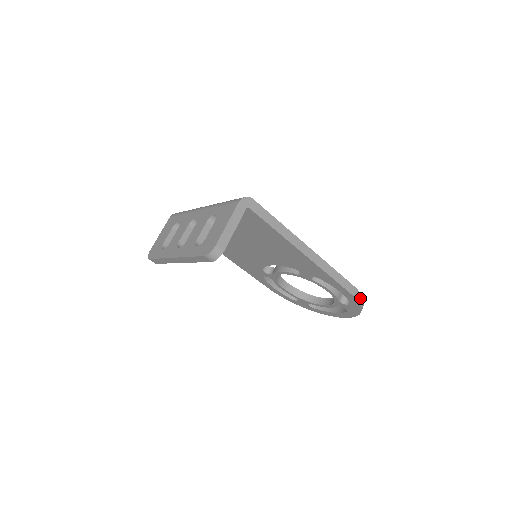
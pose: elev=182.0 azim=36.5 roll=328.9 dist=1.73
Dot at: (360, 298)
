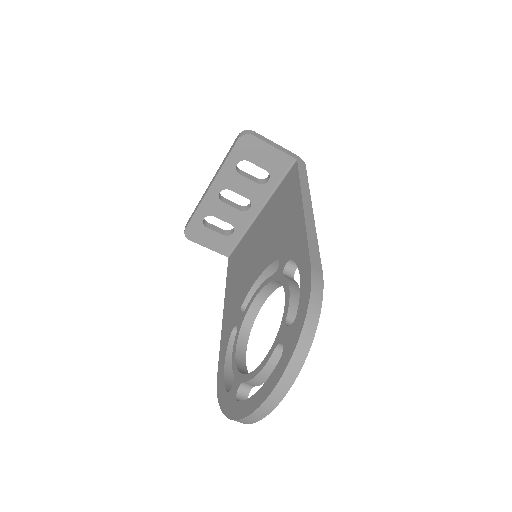
Dot at: (317, 296)
